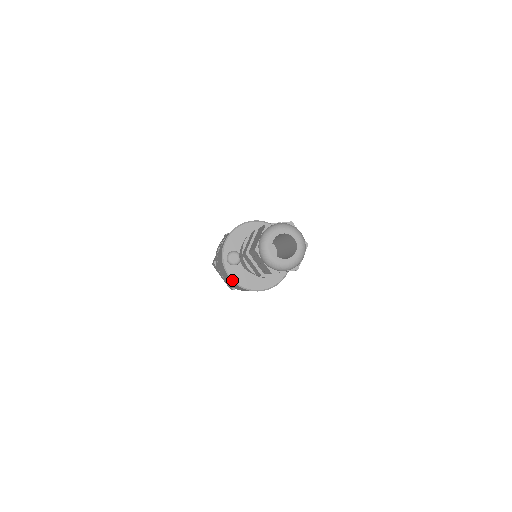
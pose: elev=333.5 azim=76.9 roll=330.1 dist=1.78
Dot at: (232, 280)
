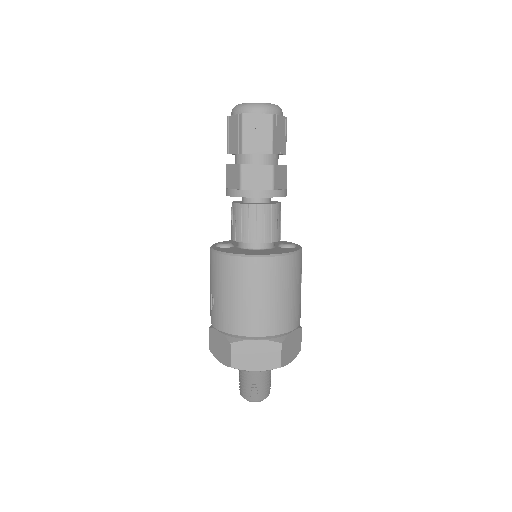
Dot at: (218, 252)
